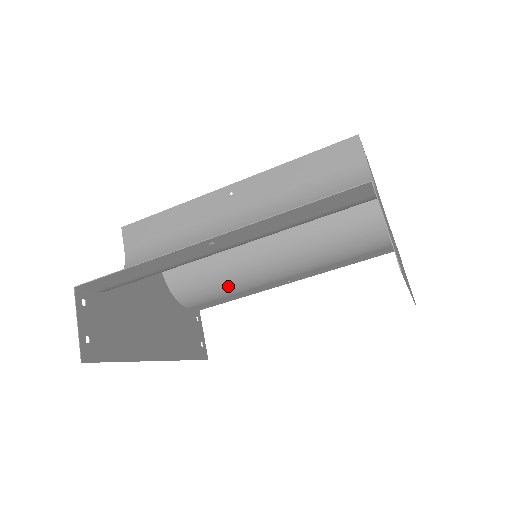
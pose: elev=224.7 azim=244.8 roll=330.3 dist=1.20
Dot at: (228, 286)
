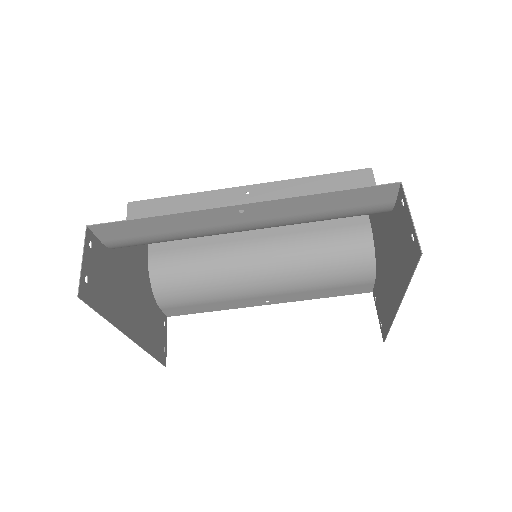
Dot at: (211, 290)
